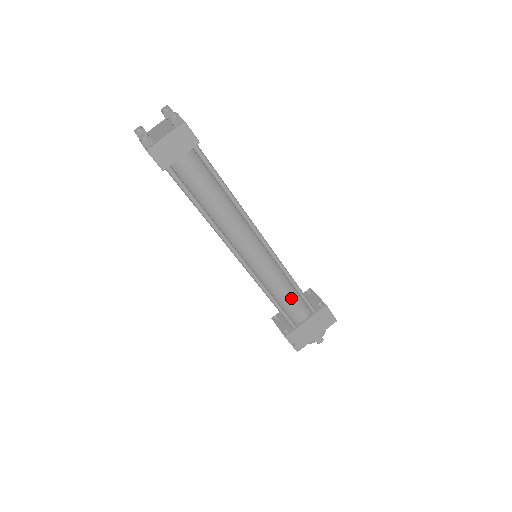
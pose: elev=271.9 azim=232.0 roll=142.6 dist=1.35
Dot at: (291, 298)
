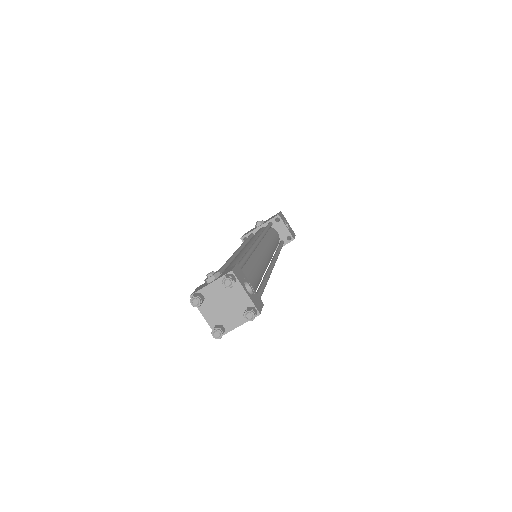
Dot at: occluded
